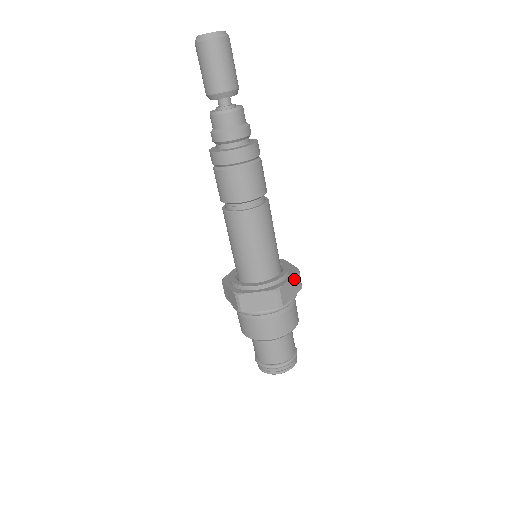
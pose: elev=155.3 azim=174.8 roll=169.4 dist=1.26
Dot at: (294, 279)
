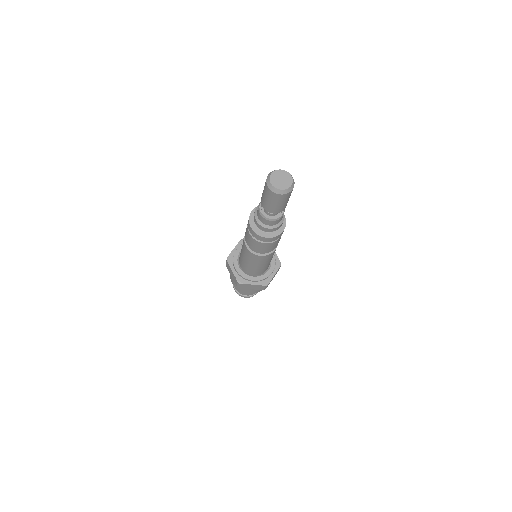
Dot at: (258, 286)
